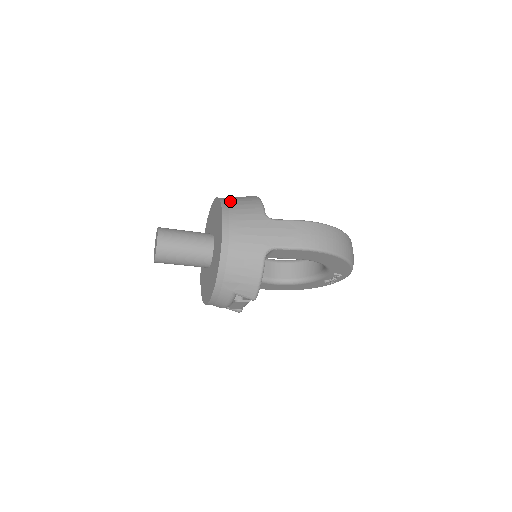
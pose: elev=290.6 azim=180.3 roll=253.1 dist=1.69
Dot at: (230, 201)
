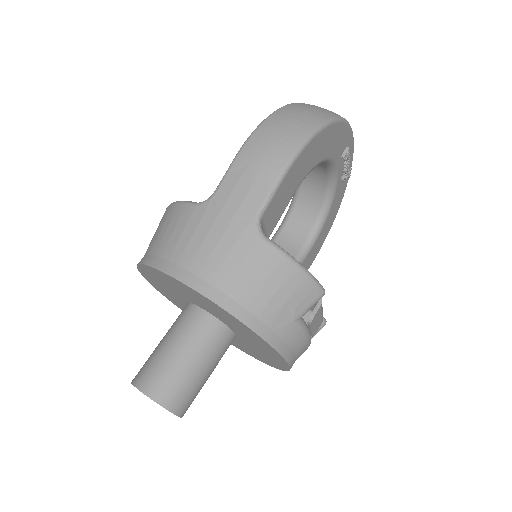
Dot at: (150, 249)
